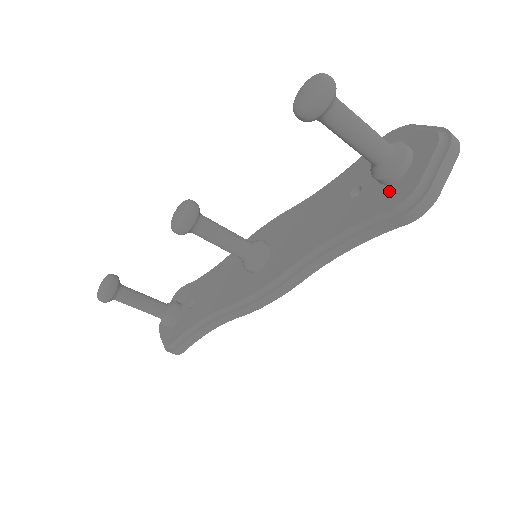
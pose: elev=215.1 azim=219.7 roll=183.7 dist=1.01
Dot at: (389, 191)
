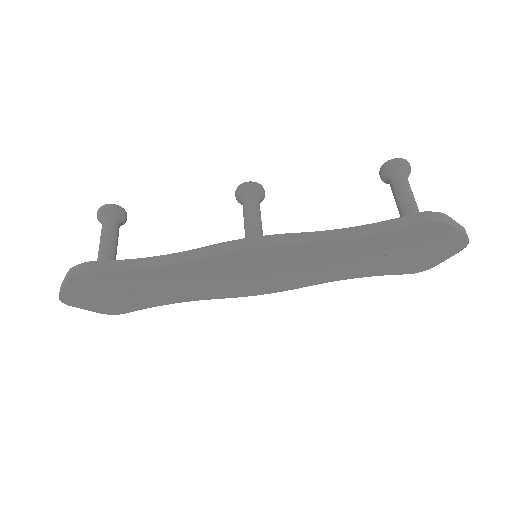
Dot at: occluded
